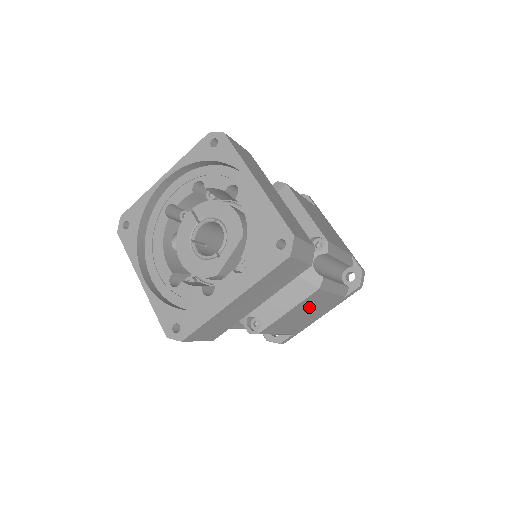
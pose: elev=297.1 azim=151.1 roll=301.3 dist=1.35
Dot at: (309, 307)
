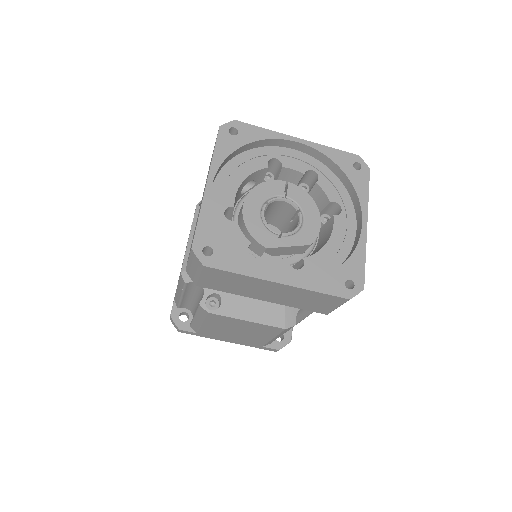
Dot at: (251, 331)
